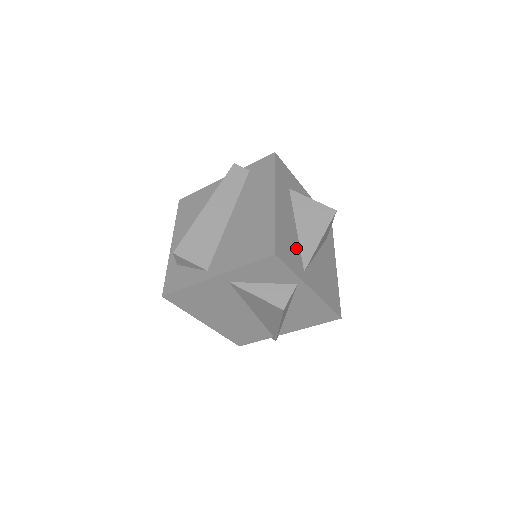
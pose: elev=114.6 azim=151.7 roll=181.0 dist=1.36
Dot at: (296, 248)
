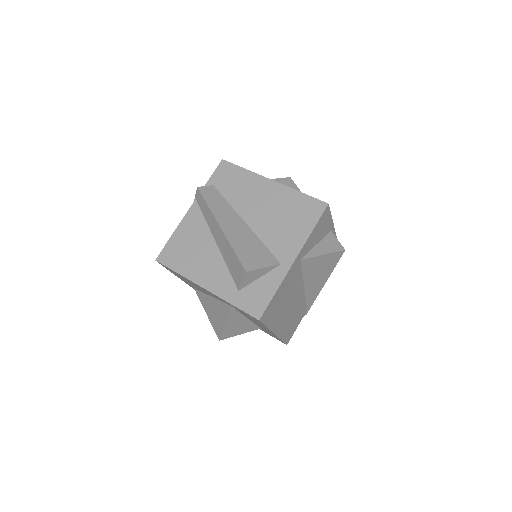
Dot at: occluded
